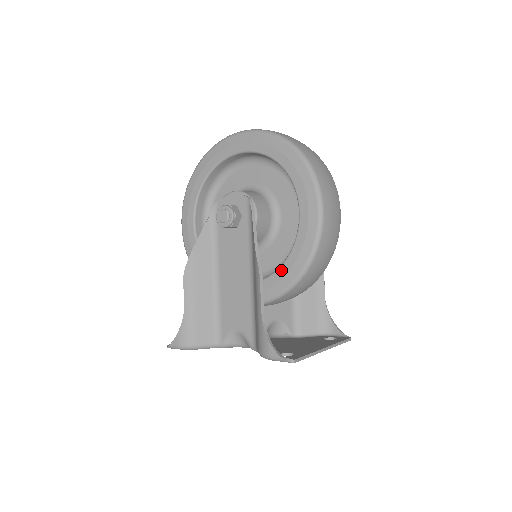
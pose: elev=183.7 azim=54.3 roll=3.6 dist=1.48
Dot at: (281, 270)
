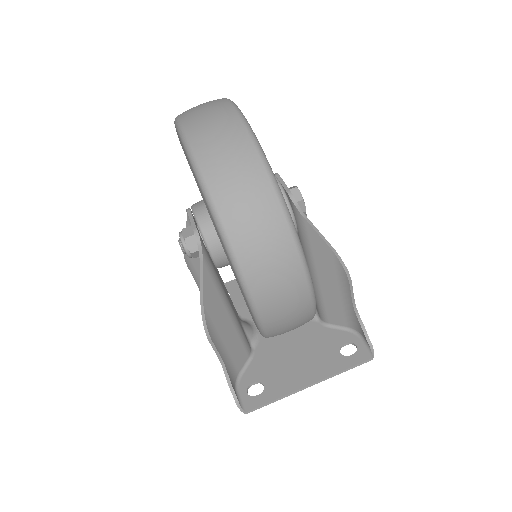
Dot at: occluded
